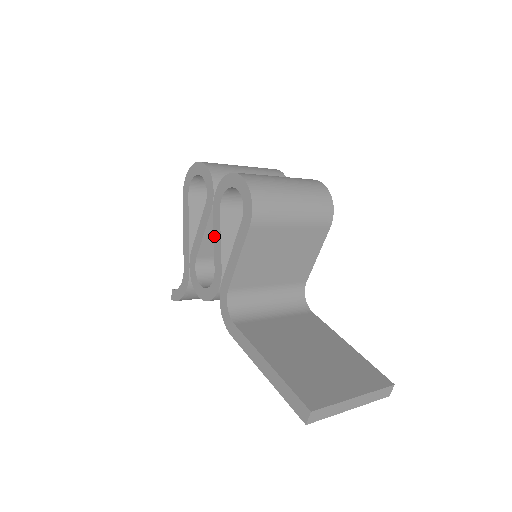
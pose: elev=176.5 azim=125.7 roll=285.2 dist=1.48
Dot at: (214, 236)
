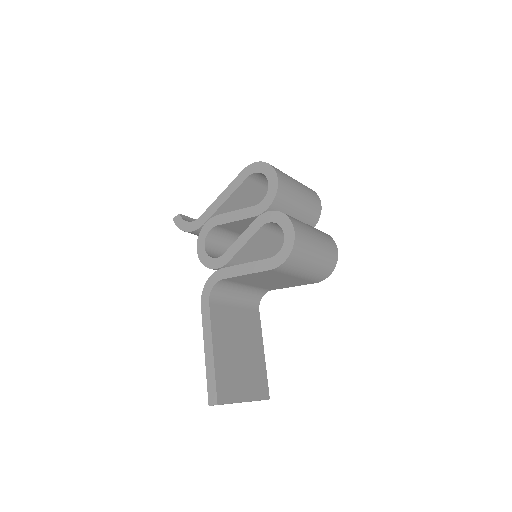
Dot at: (242, 235)
